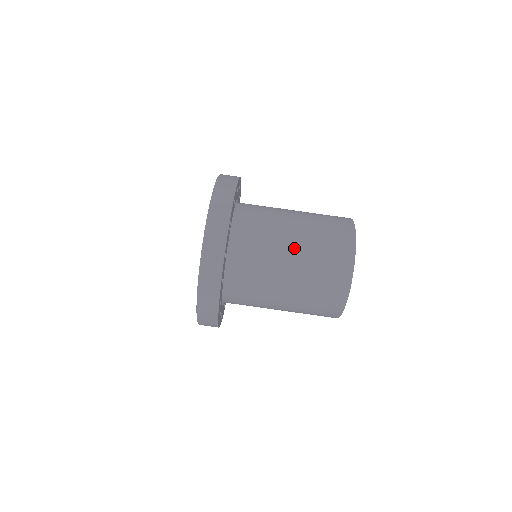
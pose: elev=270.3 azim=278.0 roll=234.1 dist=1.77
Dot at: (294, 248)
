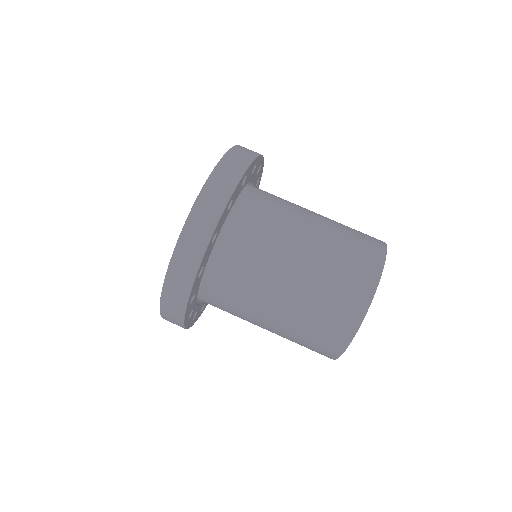
Dot at: (291, 282)
